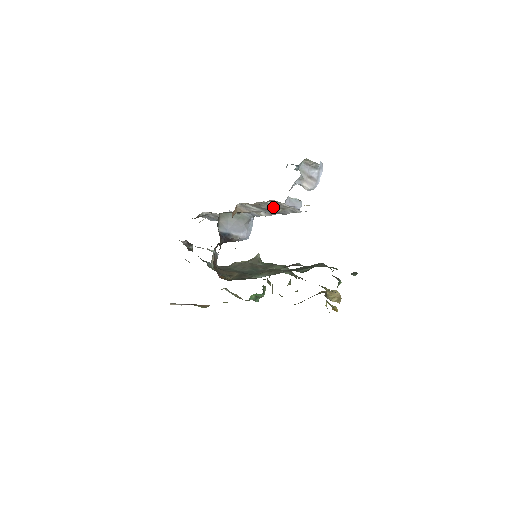
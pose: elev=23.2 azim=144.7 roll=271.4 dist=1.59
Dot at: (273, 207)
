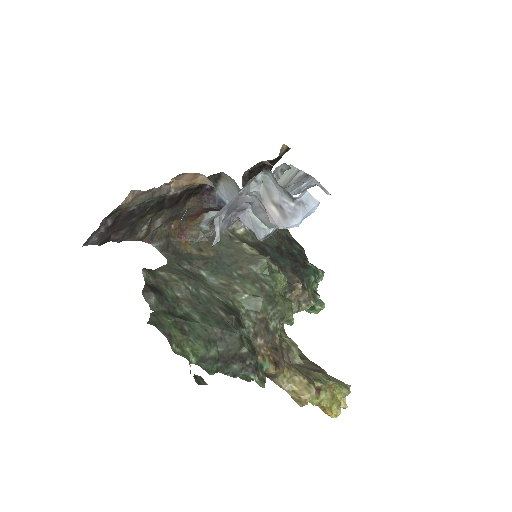
Dot at: occluded
